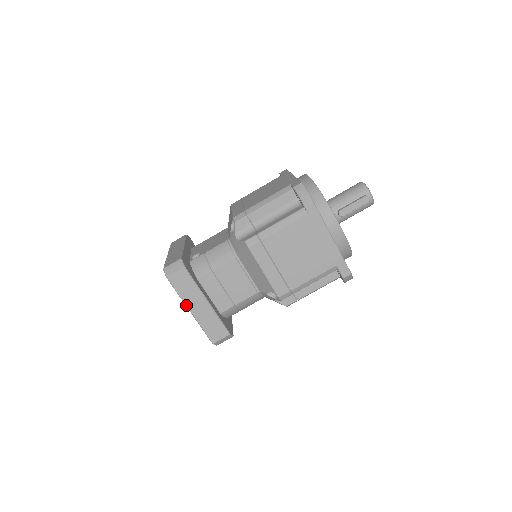
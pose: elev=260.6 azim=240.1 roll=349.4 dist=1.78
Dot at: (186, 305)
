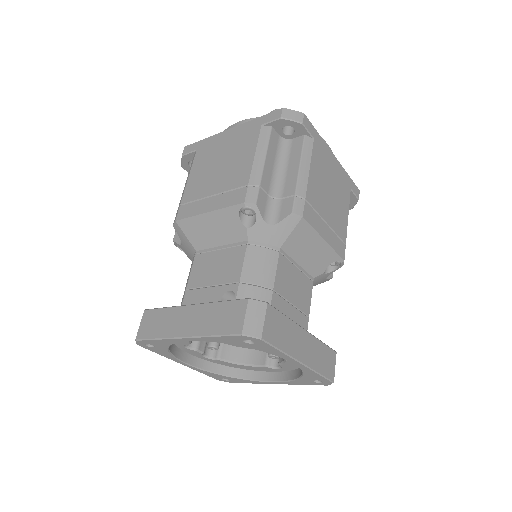
Dot at: (294, 358)
